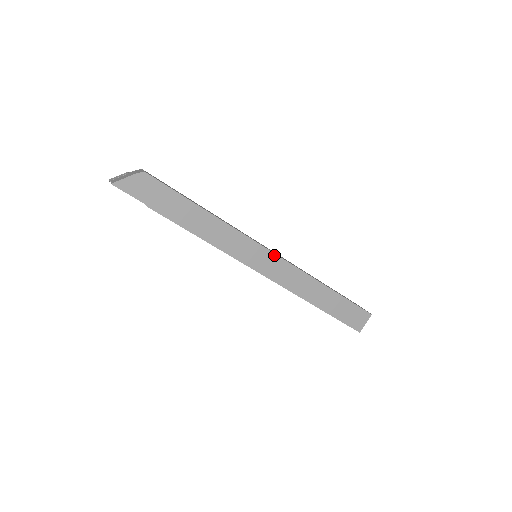
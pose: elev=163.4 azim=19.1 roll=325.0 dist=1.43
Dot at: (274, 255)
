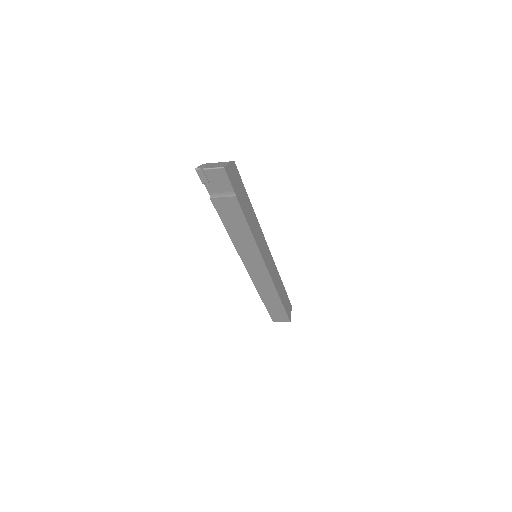
Dot at: (270, 252)
